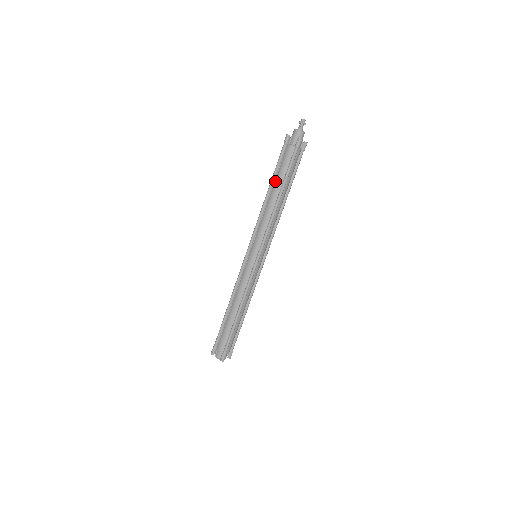
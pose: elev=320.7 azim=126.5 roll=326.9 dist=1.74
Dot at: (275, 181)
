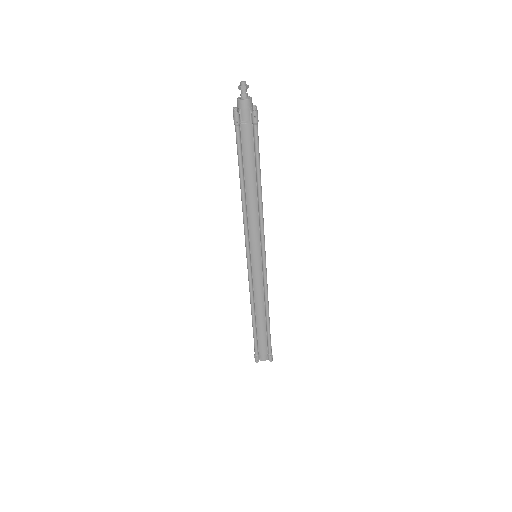
Dot at: (245, 173)
